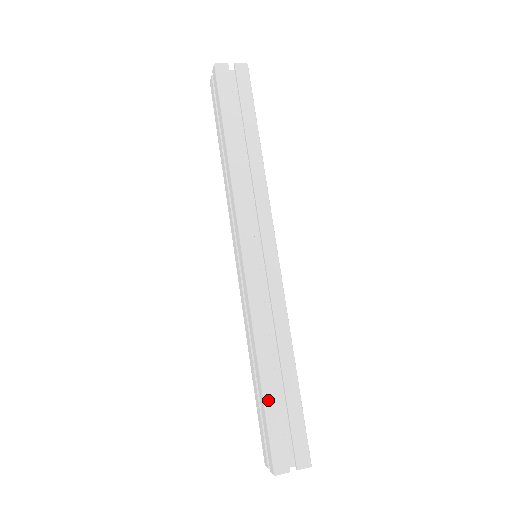
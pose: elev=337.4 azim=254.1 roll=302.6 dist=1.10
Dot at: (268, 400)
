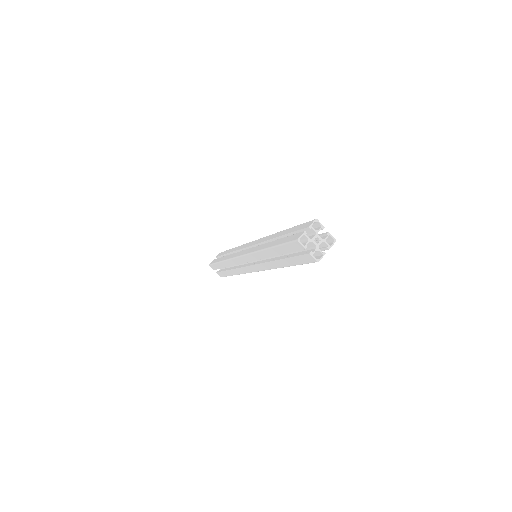
Dot at: occluded
